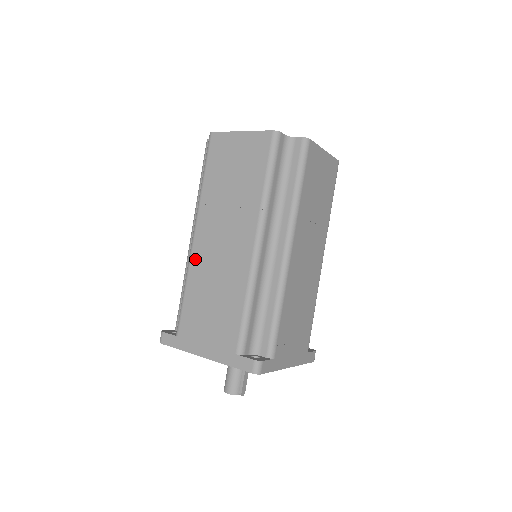
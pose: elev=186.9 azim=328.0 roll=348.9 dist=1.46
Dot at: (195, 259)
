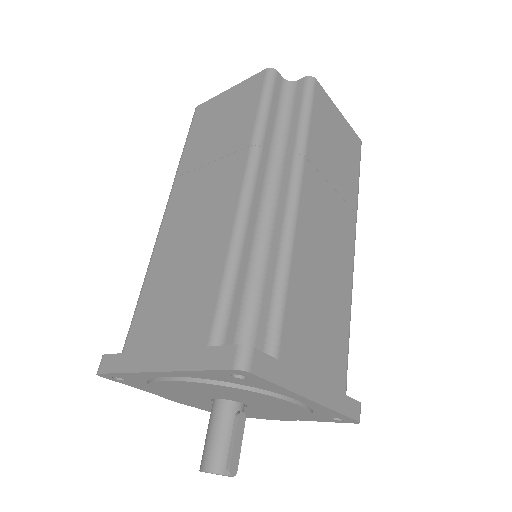
Dot at: (162, 239)
